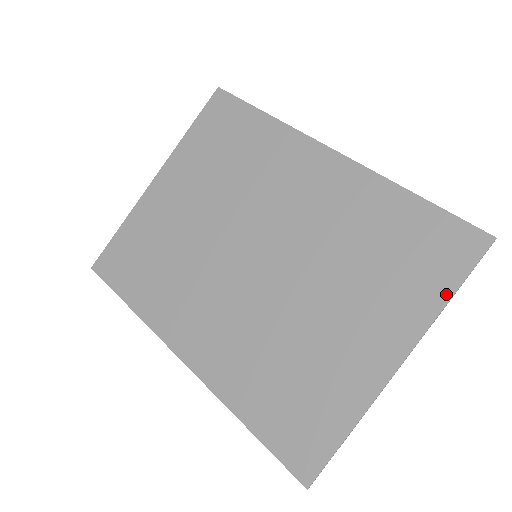
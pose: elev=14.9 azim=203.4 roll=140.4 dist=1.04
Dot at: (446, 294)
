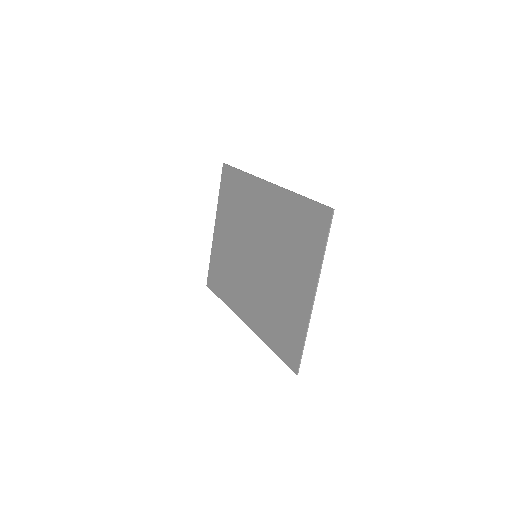
Dot at: (322, 250)
